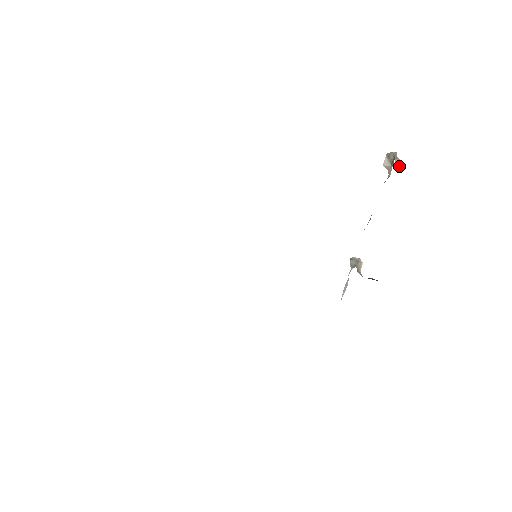
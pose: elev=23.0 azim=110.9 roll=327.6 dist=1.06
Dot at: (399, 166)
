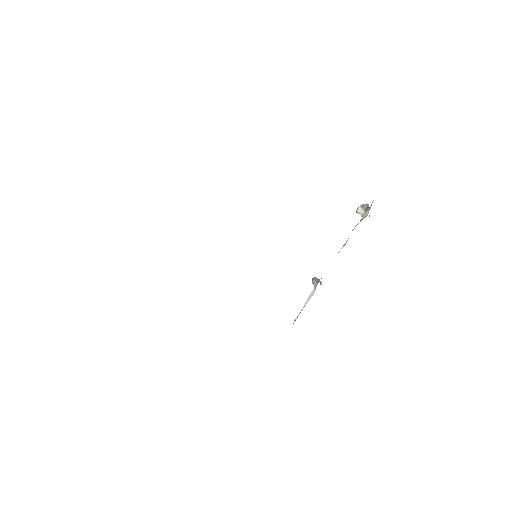
Dot at: occluded
